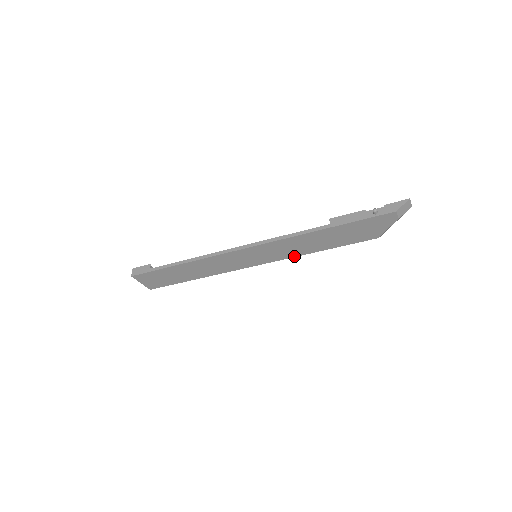
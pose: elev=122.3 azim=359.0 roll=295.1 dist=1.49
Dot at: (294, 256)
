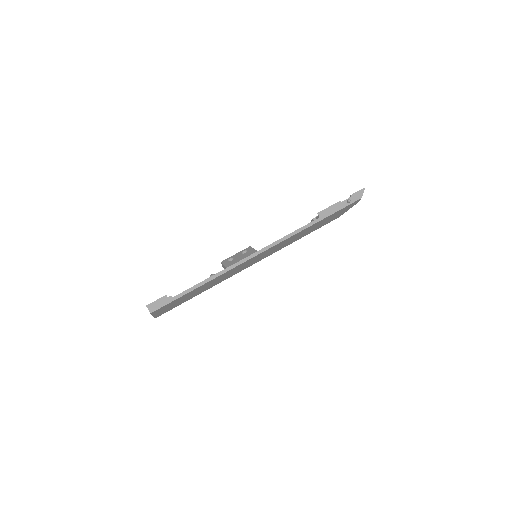
Dot at: occluded
